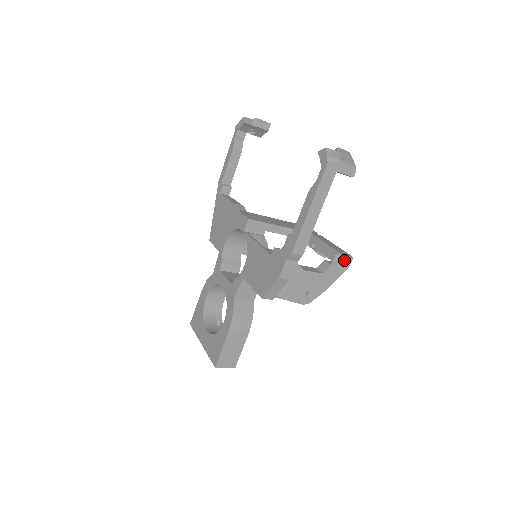
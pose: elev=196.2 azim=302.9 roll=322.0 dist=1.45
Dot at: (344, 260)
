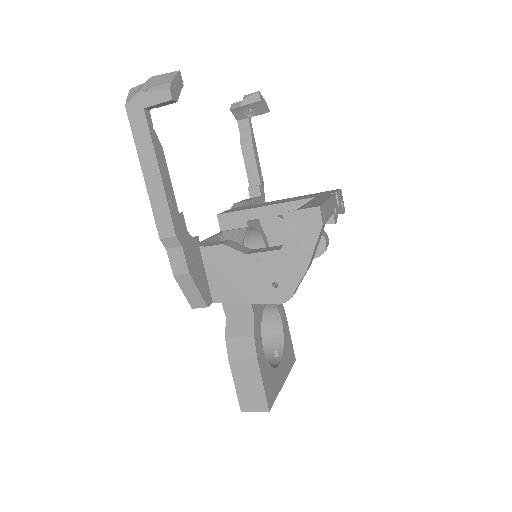
Dot at: (305, 217)
